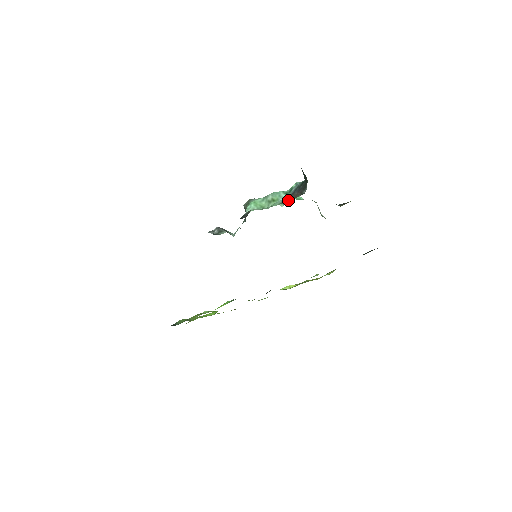
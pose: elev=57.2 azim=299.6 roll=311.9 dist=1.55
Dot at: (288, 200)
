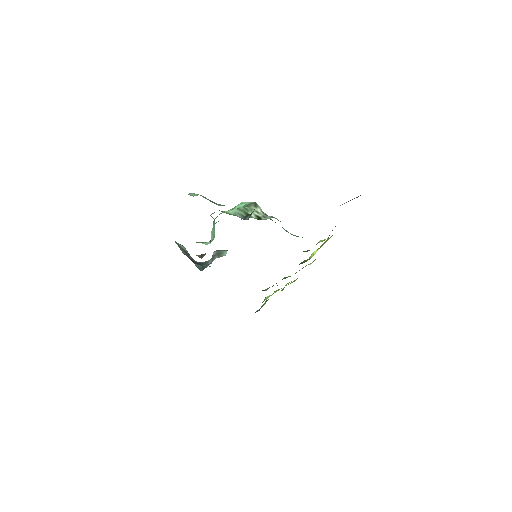
Dot at: occluded
